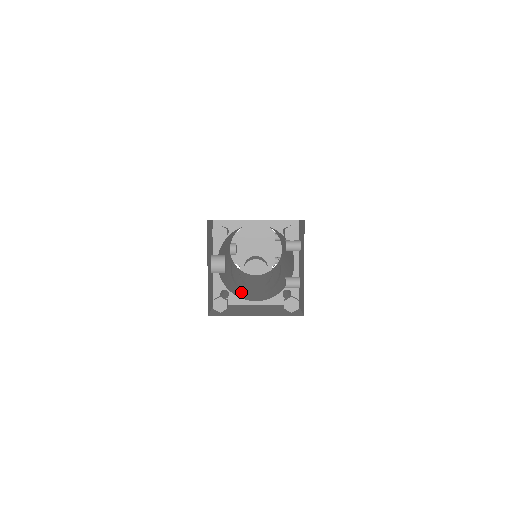
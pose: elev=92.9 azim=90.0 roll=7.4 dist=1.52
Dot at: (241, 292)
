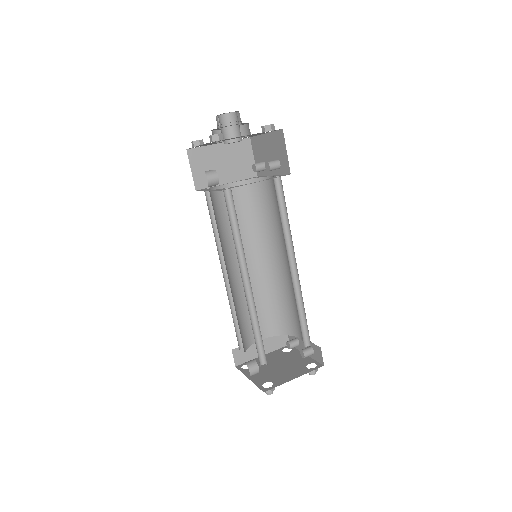
Dot at: occluded
